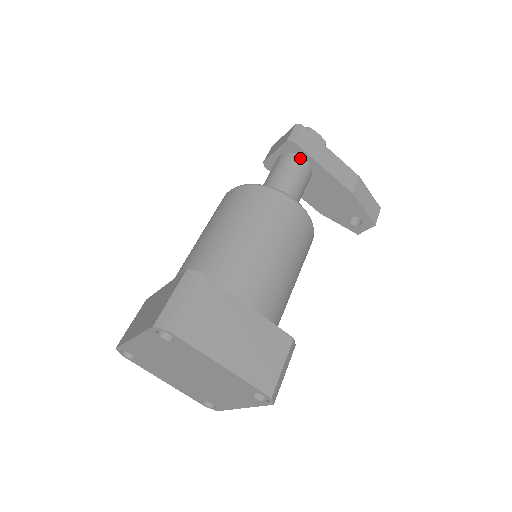
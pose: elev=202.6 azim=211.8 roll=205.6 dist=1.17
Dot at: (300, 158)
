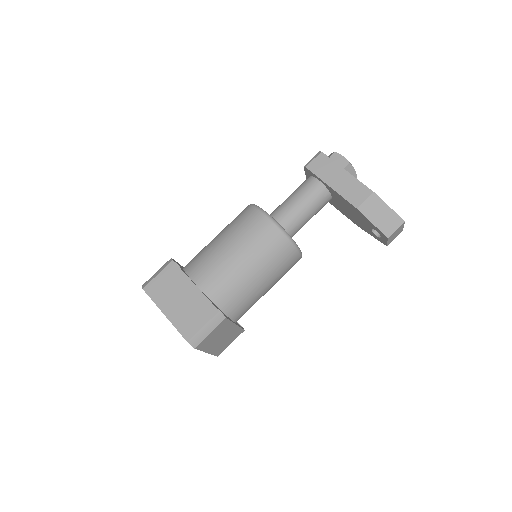
Dot at: (314, 180)
